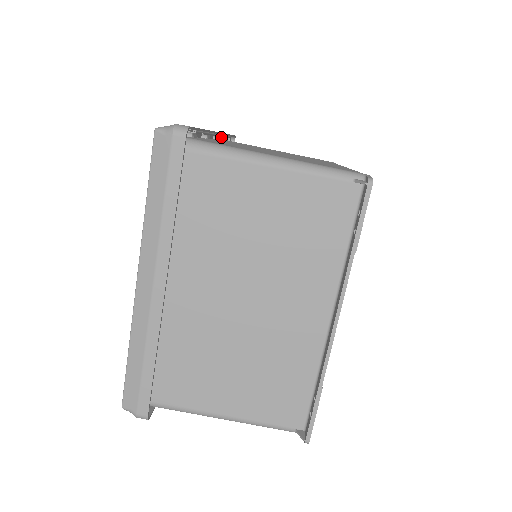
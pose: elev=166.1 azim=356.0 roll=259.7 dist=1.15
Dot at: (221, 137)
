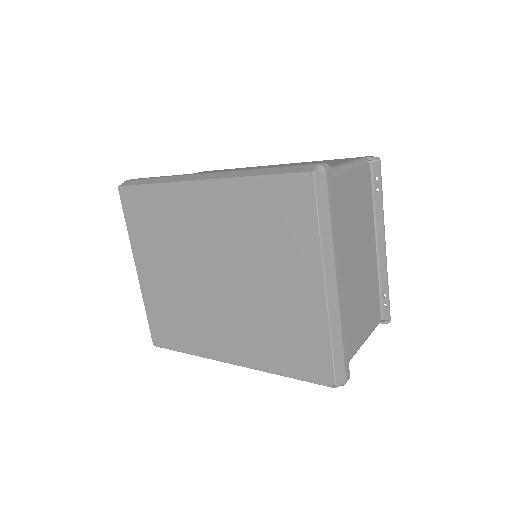
Dot at: occluded
